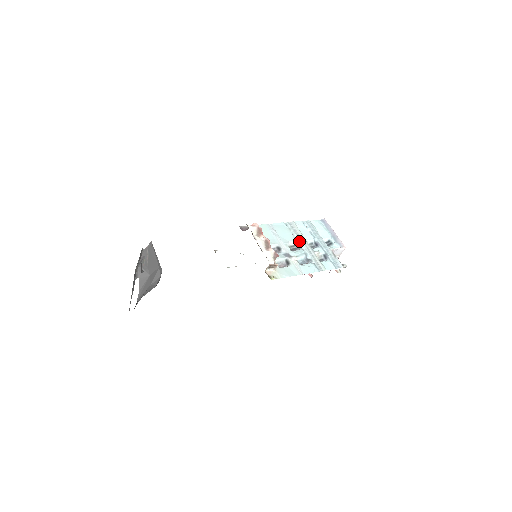
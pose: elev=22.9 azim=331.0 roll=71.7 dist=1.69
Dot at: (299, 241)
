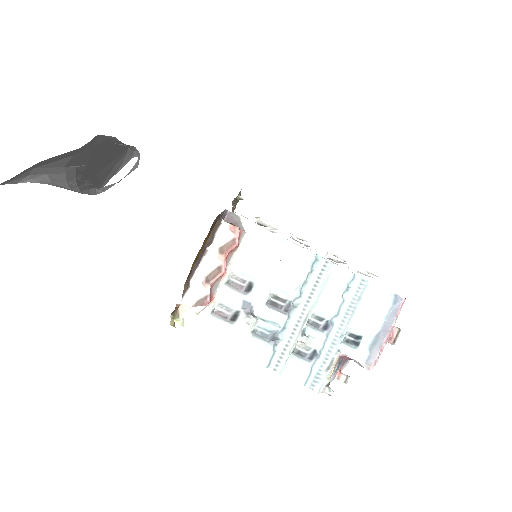
Dot at: (300, 301)
